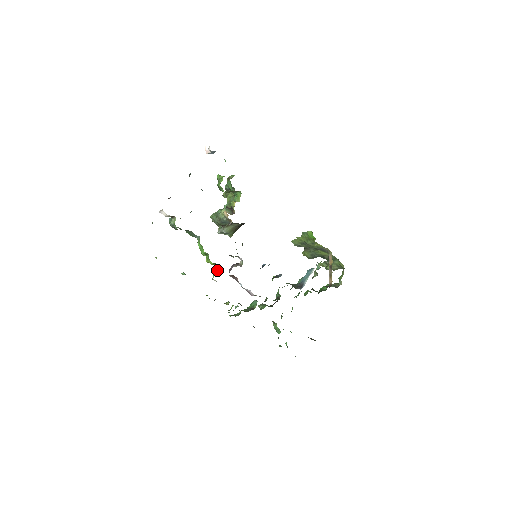
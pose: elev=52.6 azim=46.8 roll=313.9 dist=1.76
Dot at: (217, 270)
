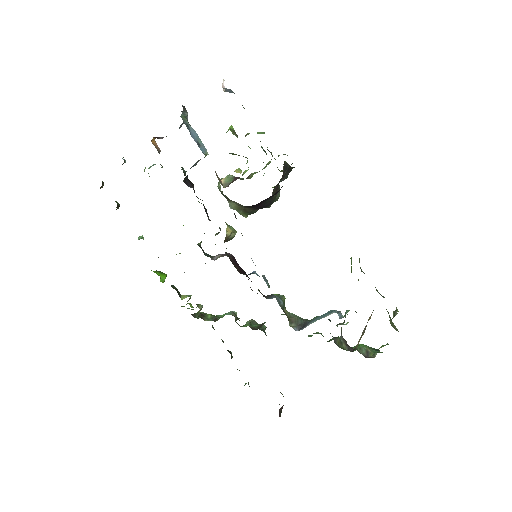
Dot at: occluded
